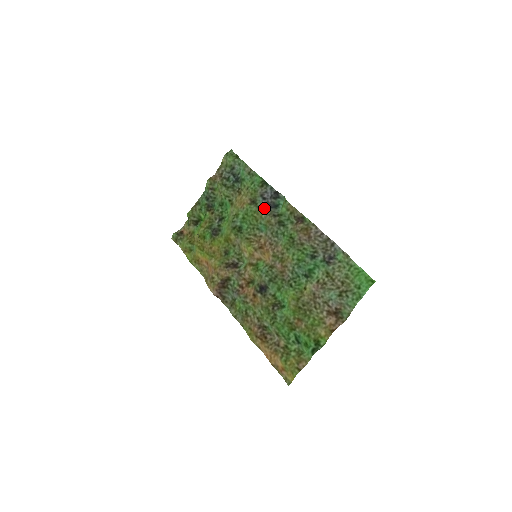
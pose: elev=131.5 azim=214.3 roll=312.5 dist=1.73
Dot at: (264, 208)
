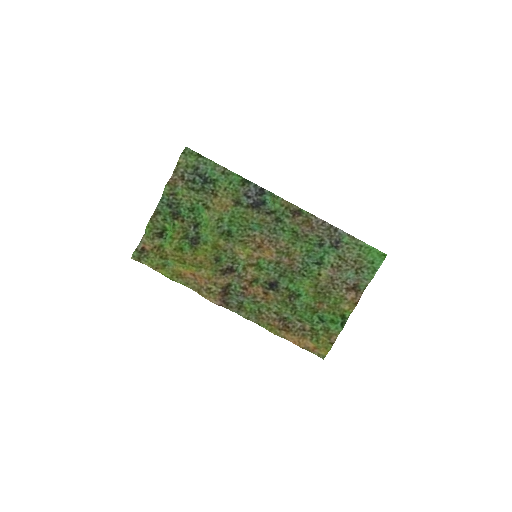
Dot at: (253, 207)
